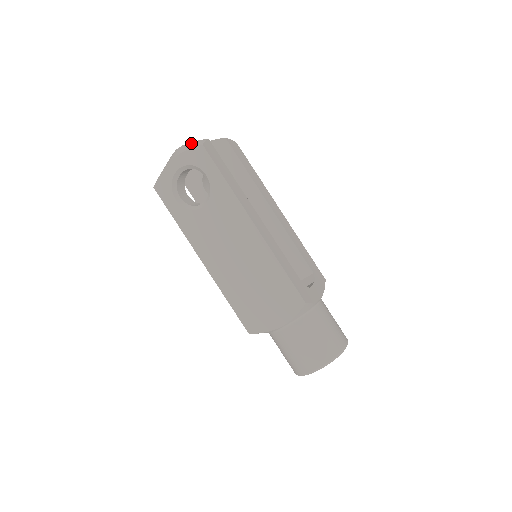
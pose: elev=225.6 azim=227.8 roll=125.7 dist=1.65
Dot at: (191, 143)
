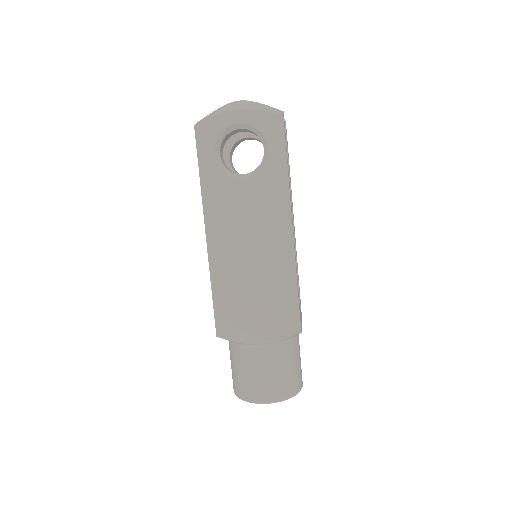
Dot at: (263, 105)
